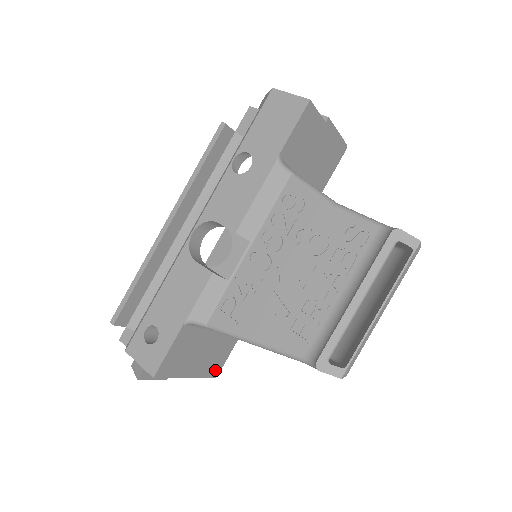
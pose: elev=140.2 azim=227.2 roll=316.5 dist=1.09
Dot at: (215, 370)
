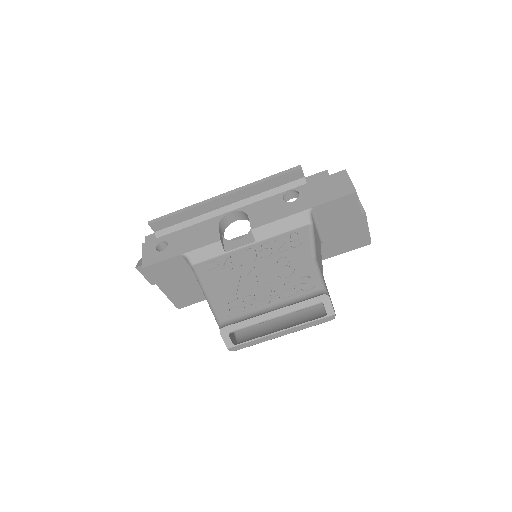
Dot at: (181, 303)
